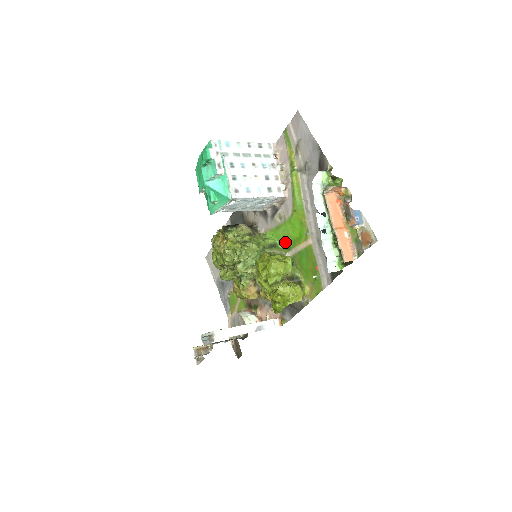
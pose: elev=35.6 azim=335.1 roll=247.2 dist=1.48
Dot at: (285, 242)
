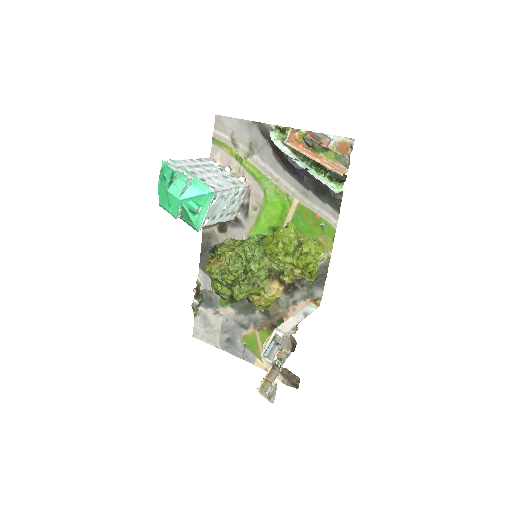
Dot at: (272, 227)
